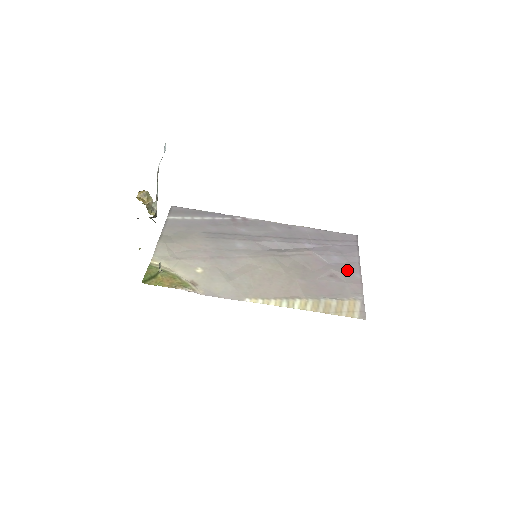
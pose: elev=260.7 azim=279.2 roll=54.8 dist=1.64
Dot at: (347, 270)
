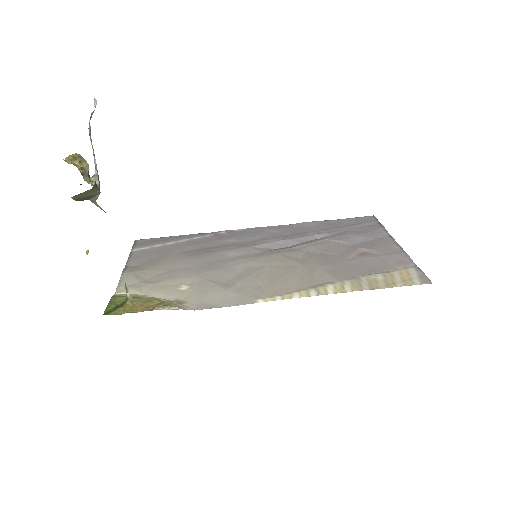
Dot at: (379, 245)
